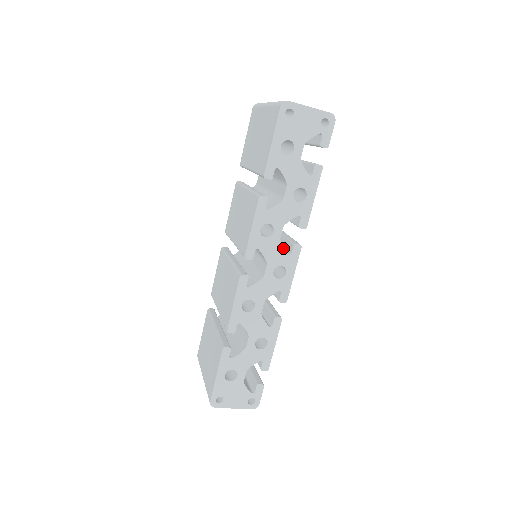
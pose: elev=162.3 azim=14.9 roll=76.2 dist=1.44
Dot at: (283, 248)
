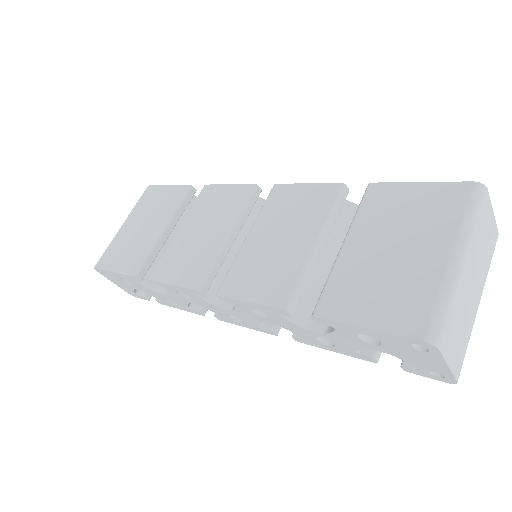
Dot at: (259, 323)
